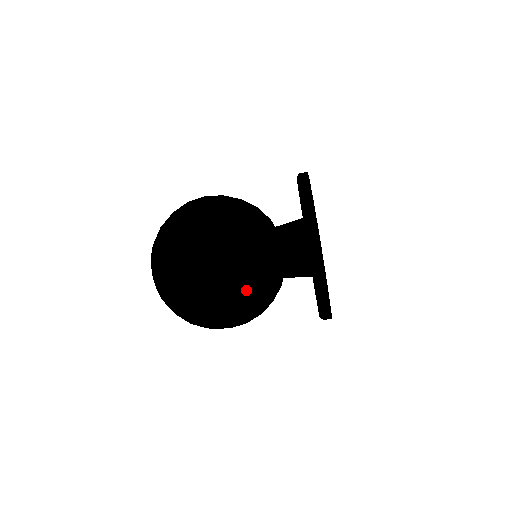
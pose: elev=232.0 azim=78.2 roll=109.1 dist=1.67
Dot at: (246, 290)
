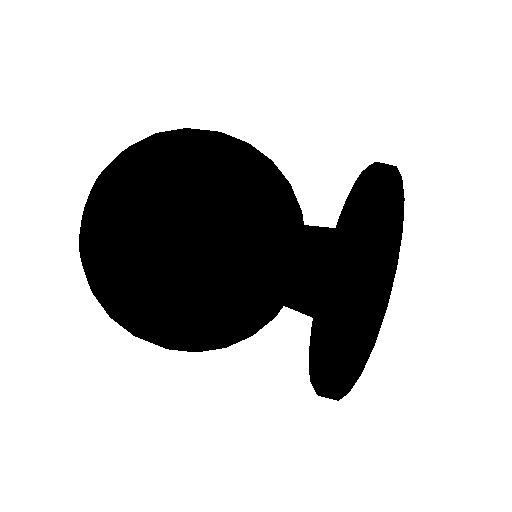
Dot at: (225, 323)
